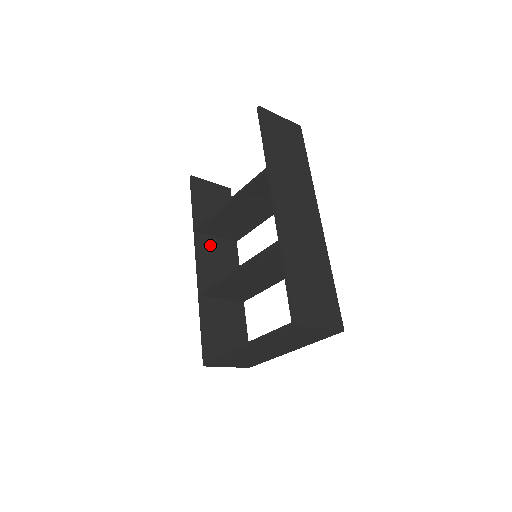
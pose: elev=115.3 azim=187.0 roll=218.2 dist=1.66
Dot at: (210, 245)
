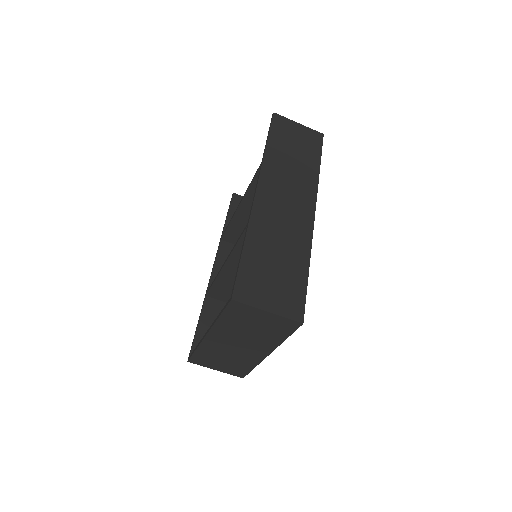
Dot at: occluded
